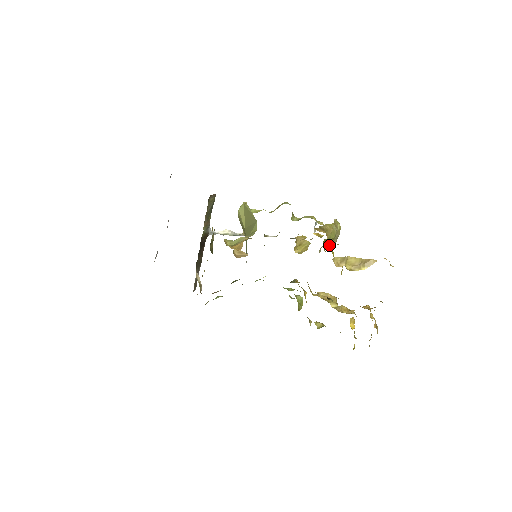
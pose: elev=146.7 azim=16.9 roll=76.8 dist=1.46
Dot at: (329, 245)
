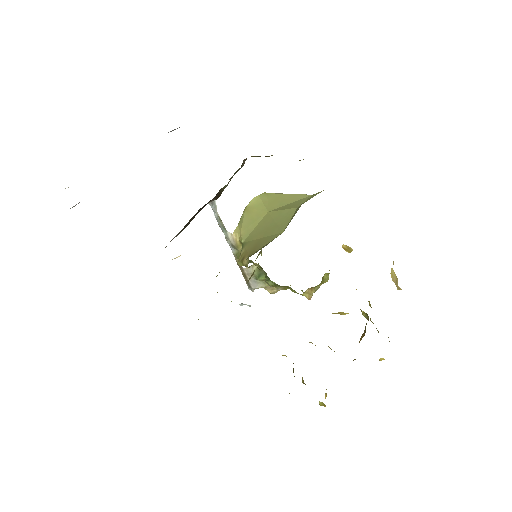
Dot at: occluded
